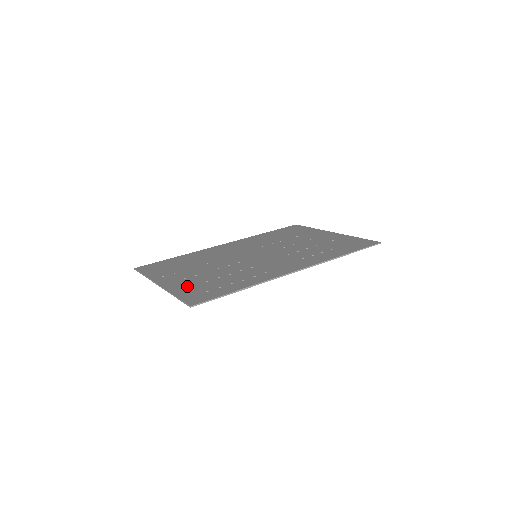
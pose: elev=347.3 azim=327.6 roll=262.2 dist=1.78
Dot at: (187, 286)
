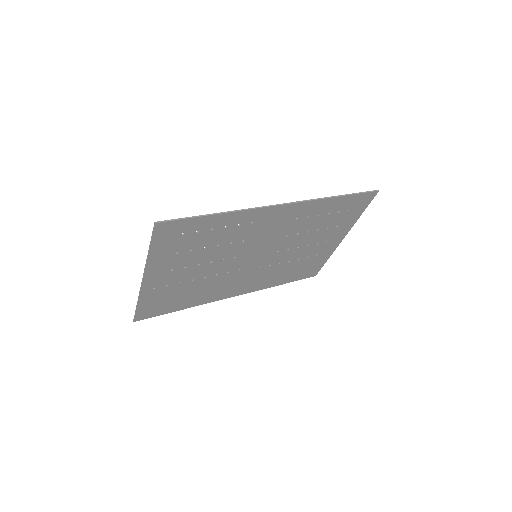
Dot at: (168, 255)
